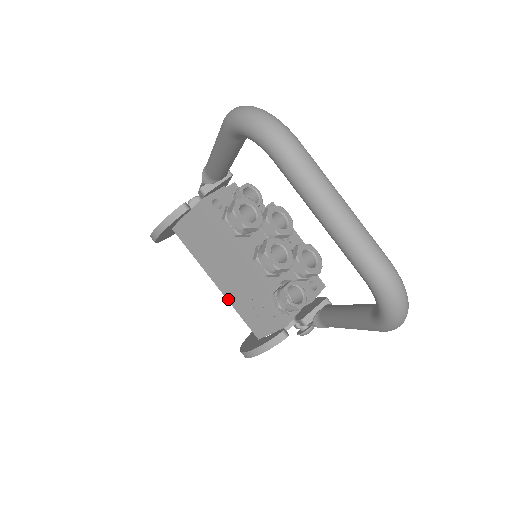
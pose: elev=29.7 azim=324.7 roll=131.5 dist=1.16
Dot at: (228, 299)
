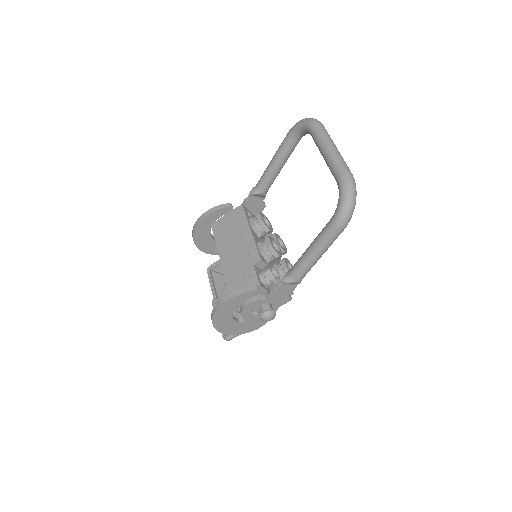
Dot at: (224, 271)
